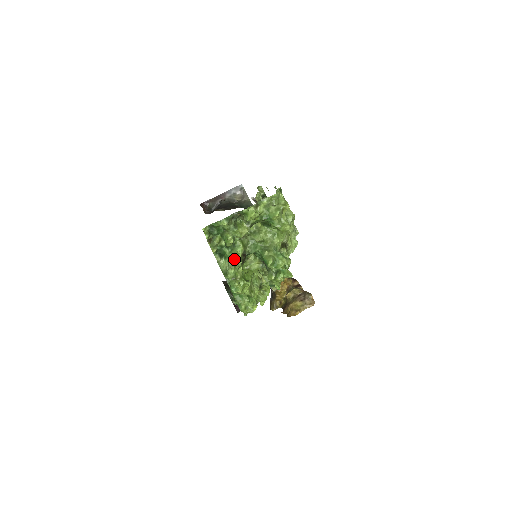
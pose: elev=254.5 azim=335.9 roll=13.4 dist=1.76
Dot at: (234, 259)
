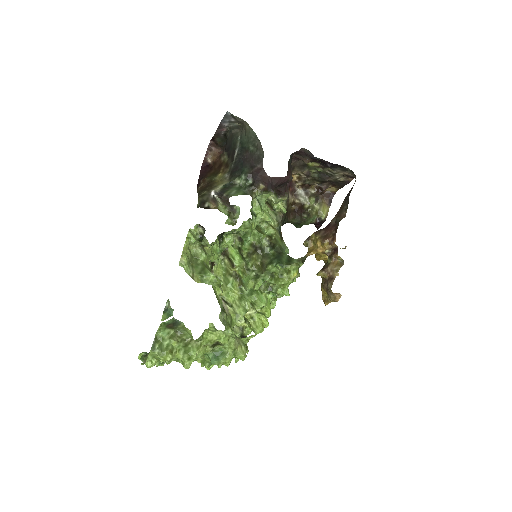
Dot at: occluded
